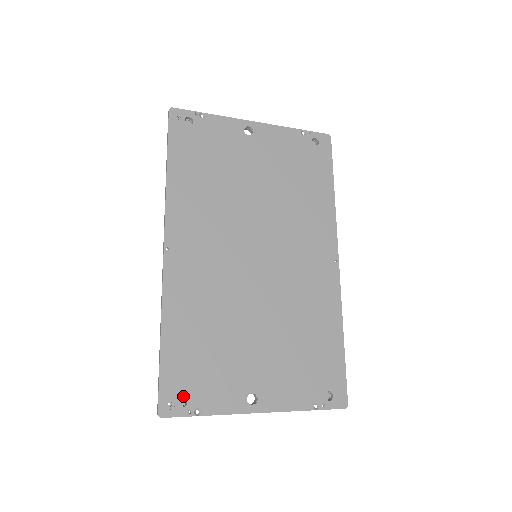
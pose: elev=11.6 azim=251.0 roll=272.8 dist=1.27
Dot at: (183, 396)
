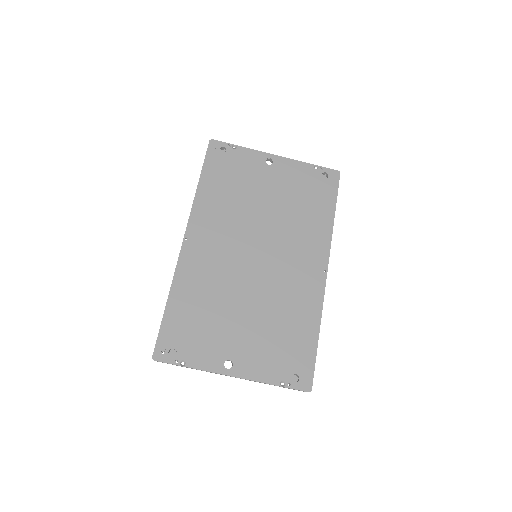
Dot at: (174, 348)
